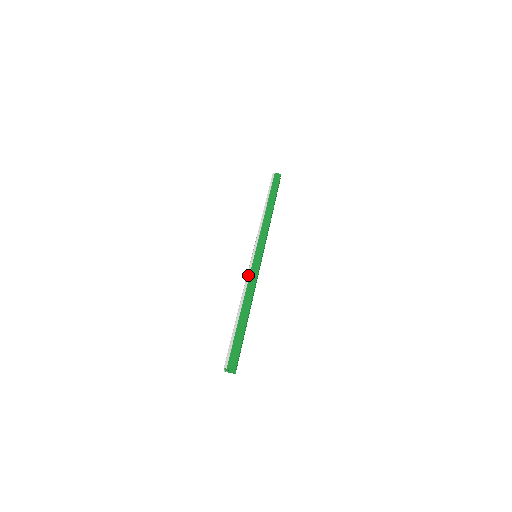
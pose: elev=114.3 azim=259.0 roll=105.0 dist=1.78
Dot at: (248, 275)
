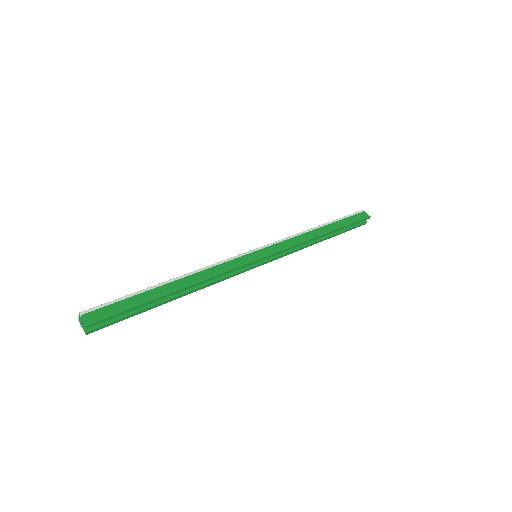
Dot at: (224, 261)
